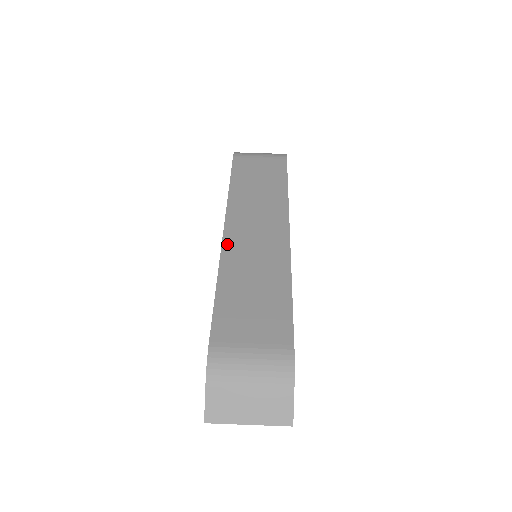
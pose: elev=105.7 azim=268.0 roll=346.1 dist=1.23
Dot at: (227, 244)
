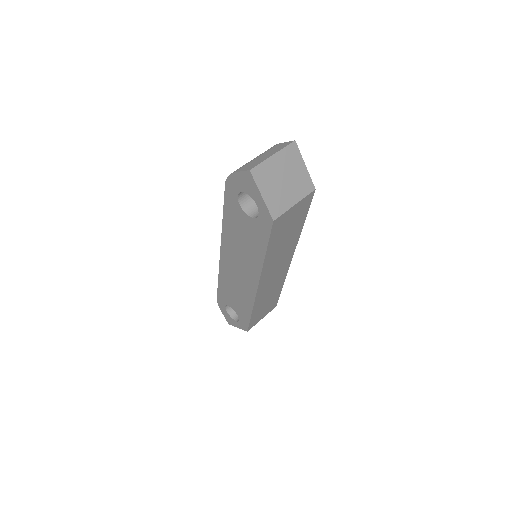
Dot at: occluded
